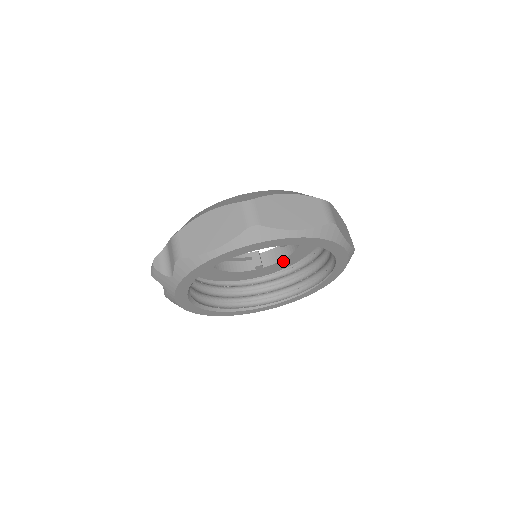
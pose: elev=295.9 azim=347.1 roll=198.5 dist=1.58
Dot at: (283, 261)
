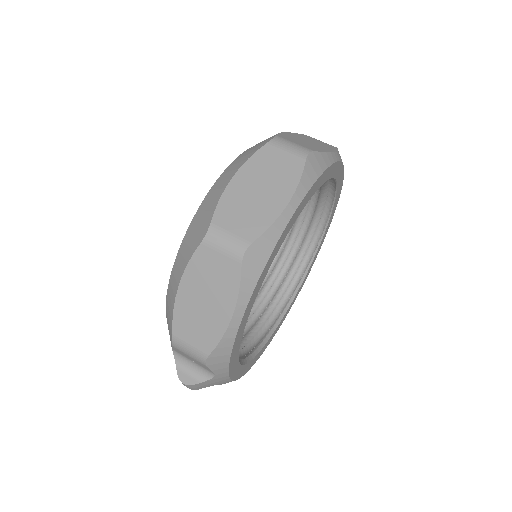
Dot at: occluded
